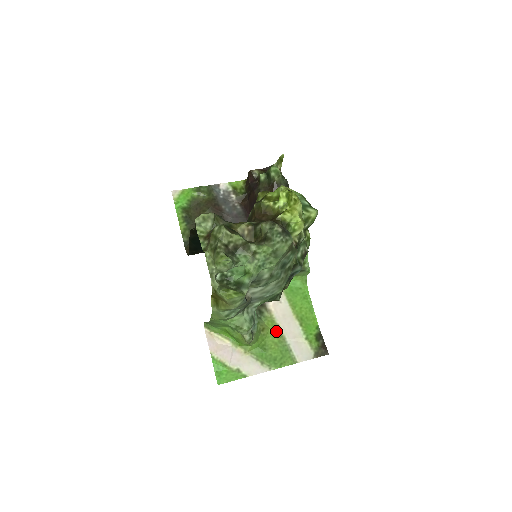
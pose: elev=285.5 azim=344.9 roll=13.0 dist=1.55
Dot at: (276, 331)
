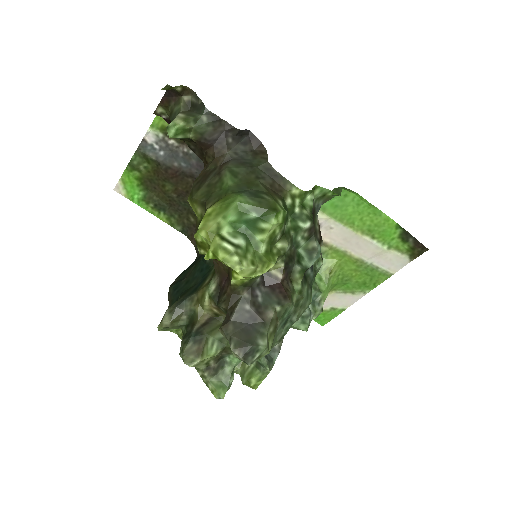
Dot at: (347, 259)
